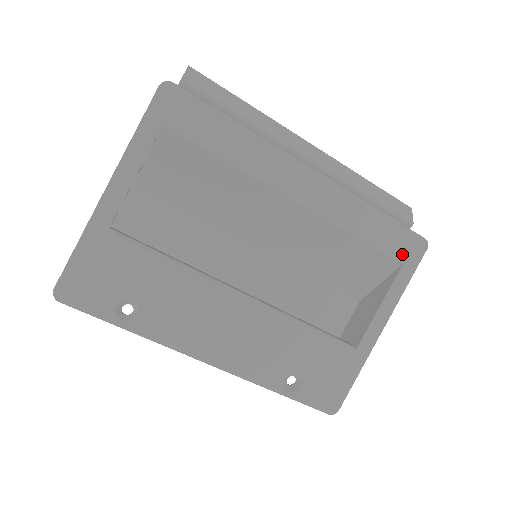
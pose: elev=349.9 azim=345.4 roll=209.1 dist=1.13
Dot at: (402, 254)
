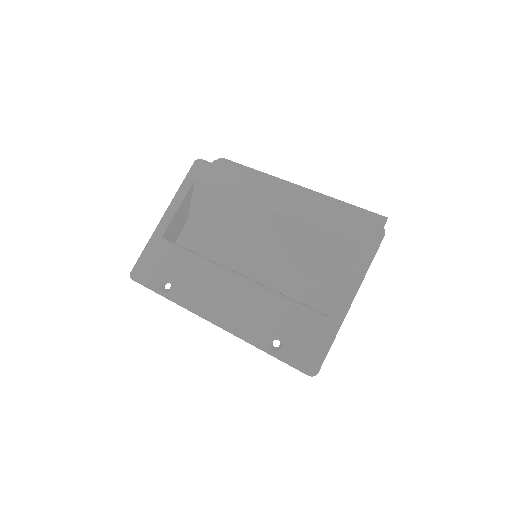
Dot at: (361, 239)
